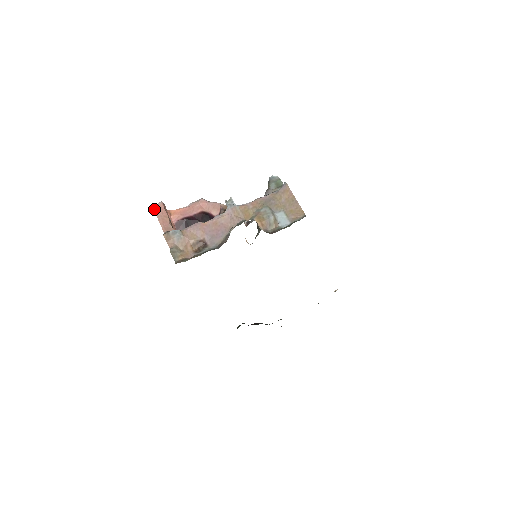
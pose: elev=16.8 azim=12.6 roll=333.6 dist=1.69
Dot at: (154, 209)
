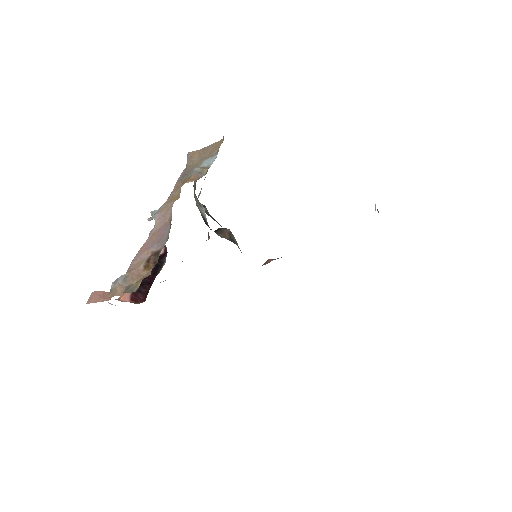
Dot at: (88, 303)
